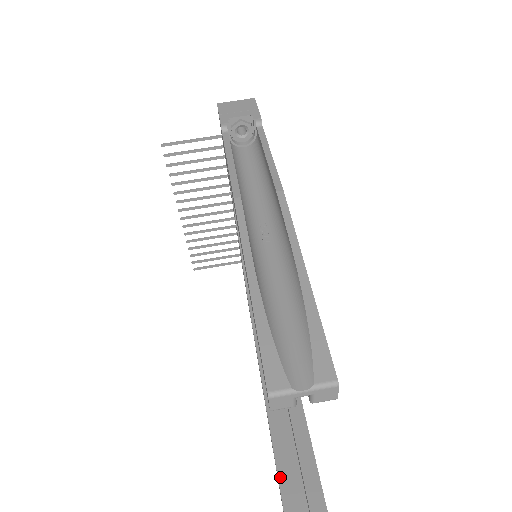
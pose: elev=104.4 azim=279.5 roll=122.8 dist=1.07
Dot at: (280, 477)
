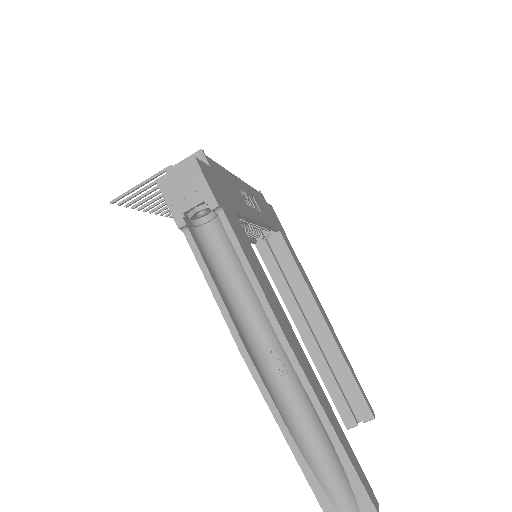
Dot at: (334, 400)
